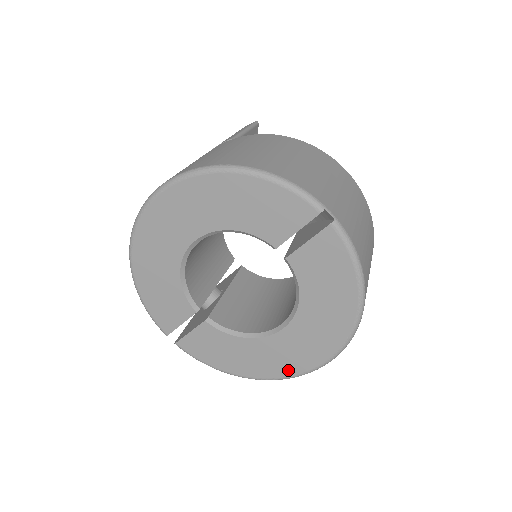
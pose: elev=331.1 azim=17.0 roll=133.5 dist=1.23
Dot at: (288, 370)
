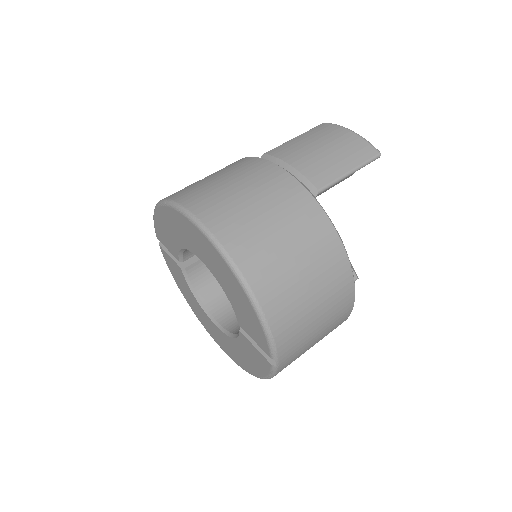
Dot at: (205, 326)
